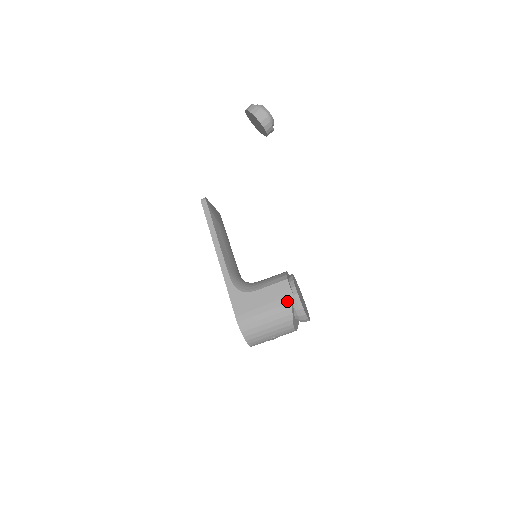
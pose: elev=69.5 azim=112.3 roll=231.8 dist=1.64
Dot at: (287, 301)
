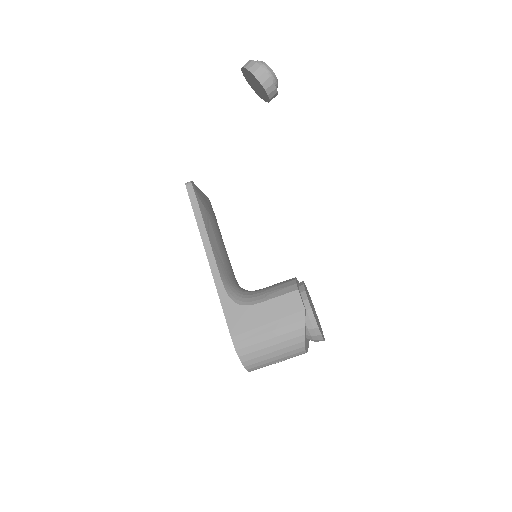
Dot at: (298, 318)
